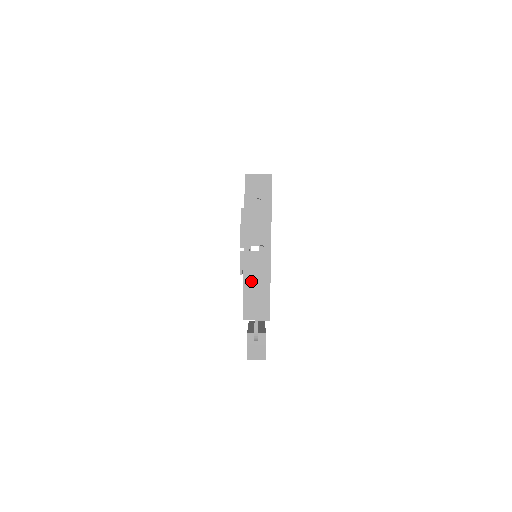
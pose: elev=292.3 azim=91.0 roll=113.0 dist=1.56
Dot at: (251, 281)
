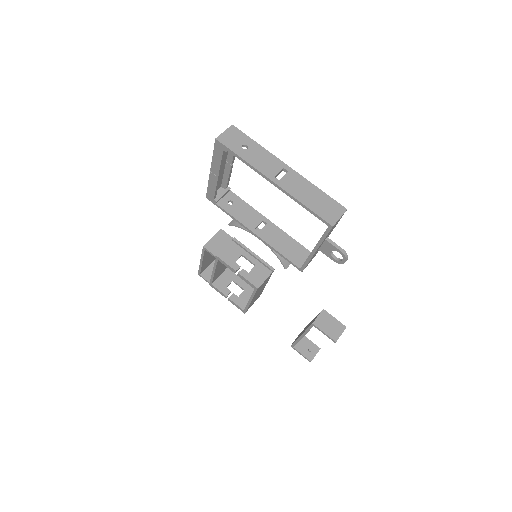
Dot at: (305, 197)
